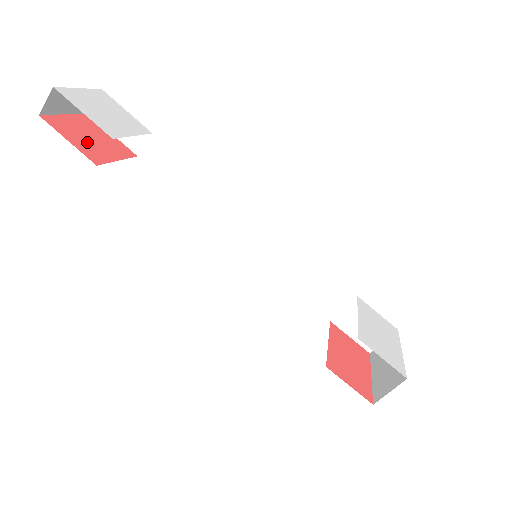
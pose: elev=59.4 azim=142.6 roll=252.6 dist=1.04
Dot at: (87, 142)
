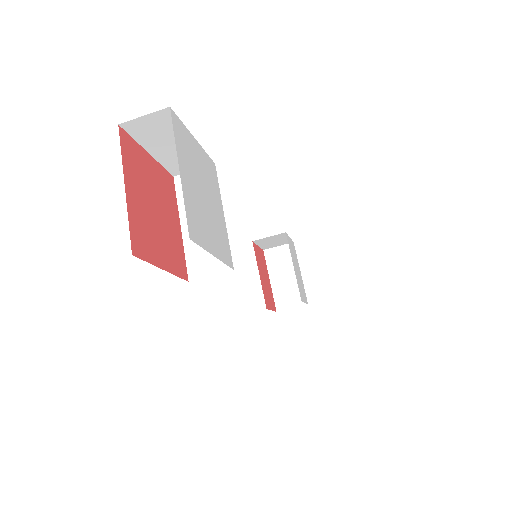
Dot at: (163, 235)
